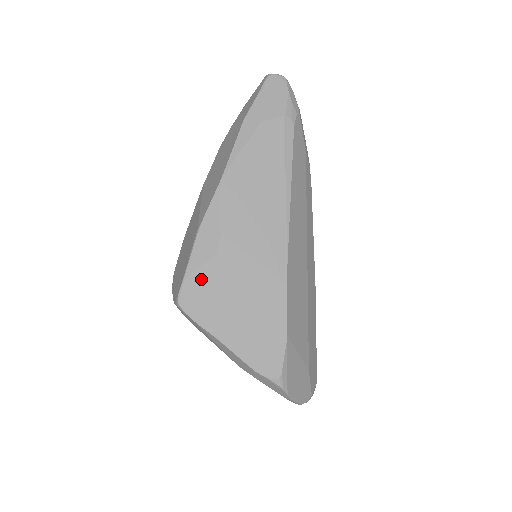
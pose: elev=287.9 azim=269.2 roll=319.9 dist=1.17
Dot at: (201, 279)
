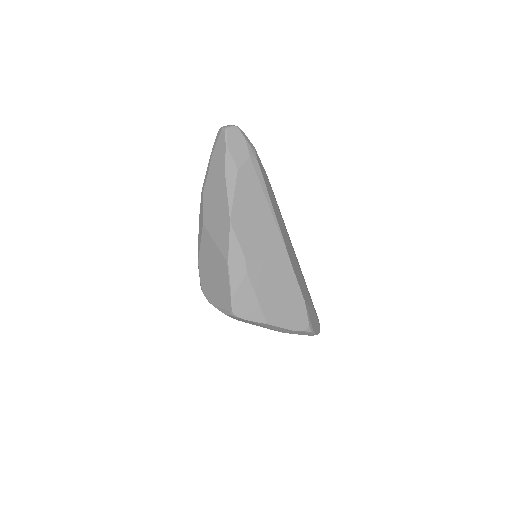
Dot at: (243, 293)
